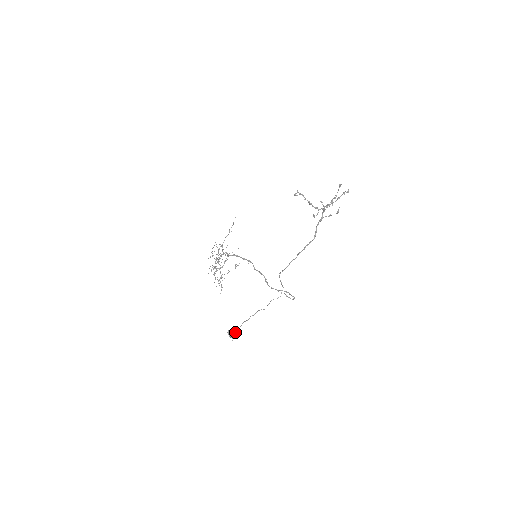
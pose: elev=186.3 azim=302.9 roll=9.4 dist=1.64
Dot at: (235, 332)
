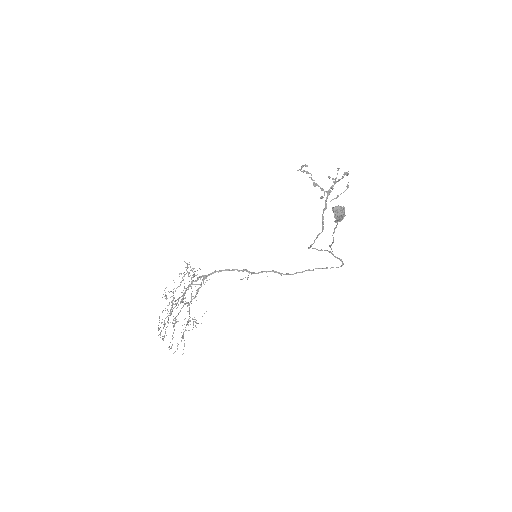
Dot at: (343, 210)
